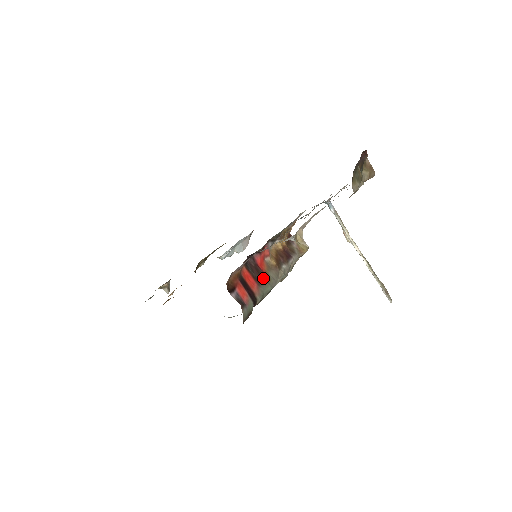
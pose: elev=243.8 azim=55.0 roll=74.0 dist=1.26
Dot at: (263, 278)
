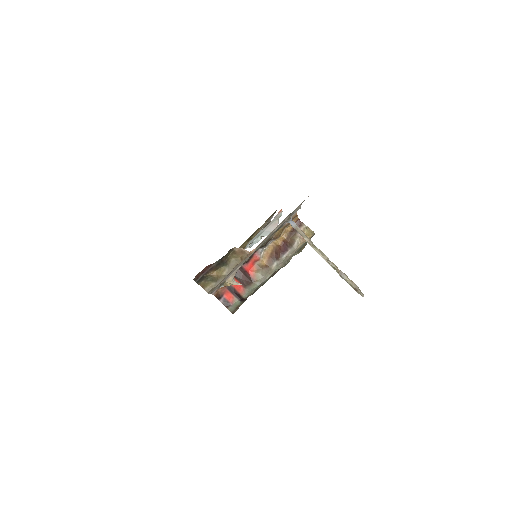
Dot at: (249, 281)
